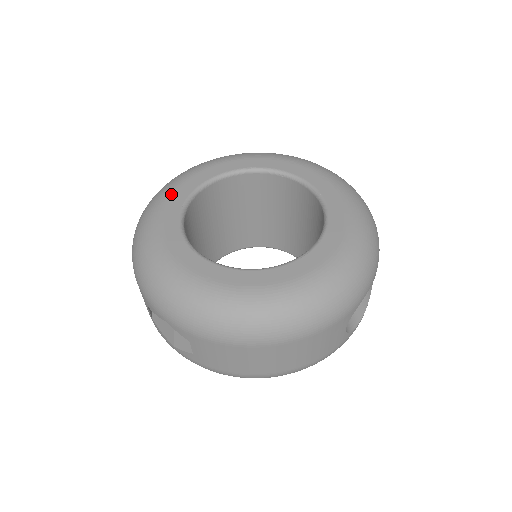
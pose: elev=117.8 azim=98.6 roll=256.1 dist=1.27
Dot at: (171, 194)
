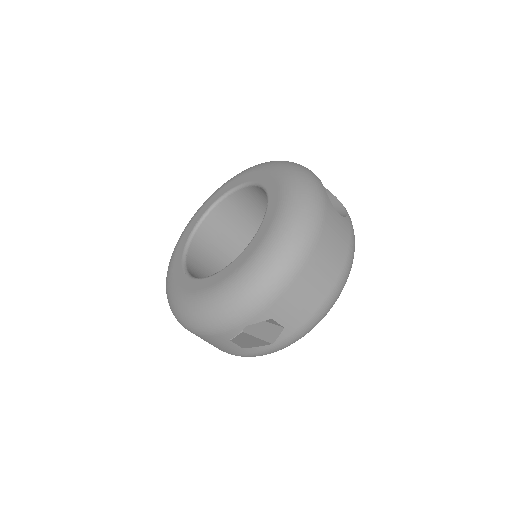
Dot at: (173, 279)
